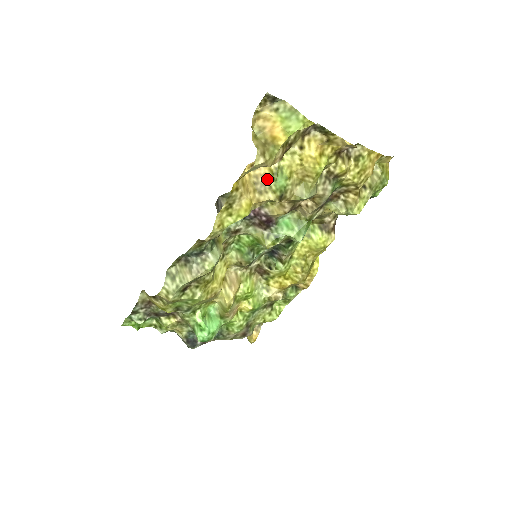
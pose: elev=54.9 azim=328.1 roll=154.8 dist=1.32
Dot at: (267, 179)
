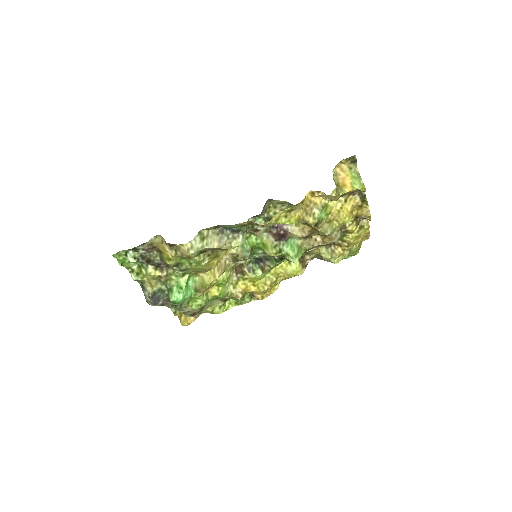
Dot at: (315, 207)
